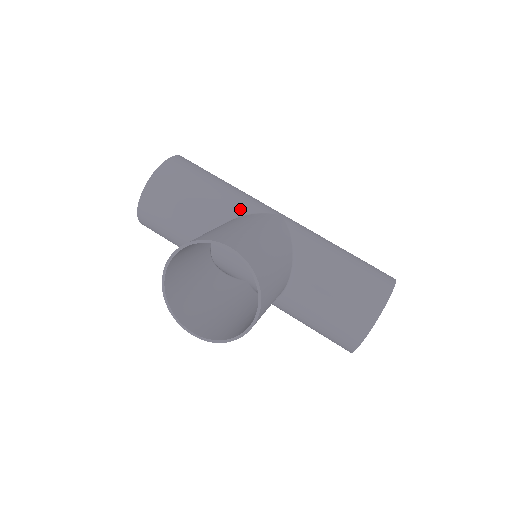
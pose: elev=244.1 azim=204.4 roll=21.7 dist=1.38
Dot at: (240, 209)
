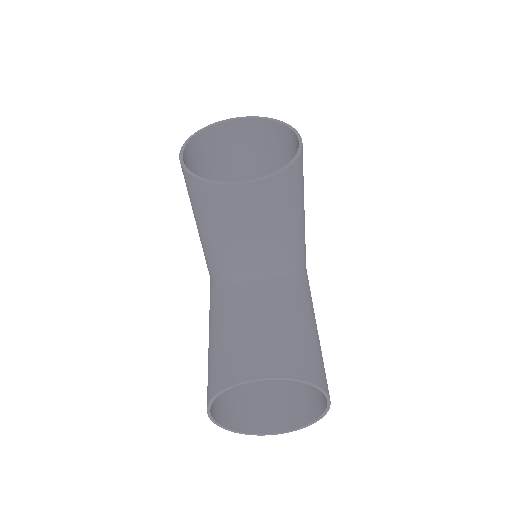
Dot at: occluded
